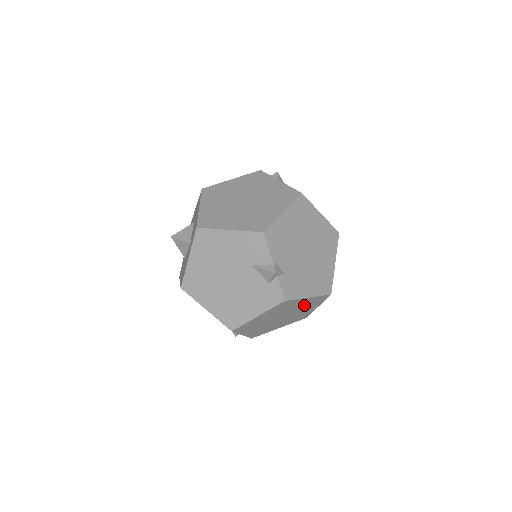
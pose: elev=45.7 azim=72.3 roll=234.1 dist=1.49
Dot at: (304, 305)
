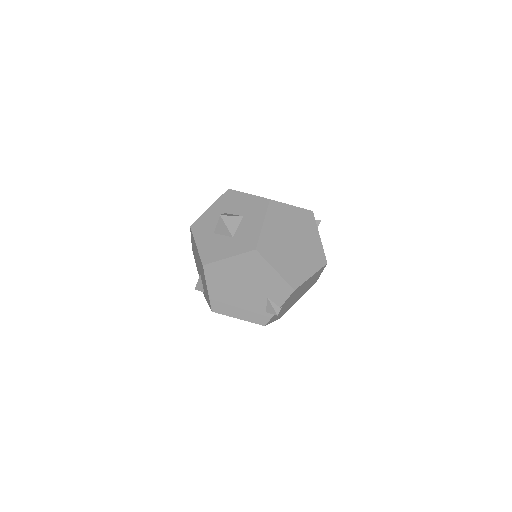
Dot at: occluded
